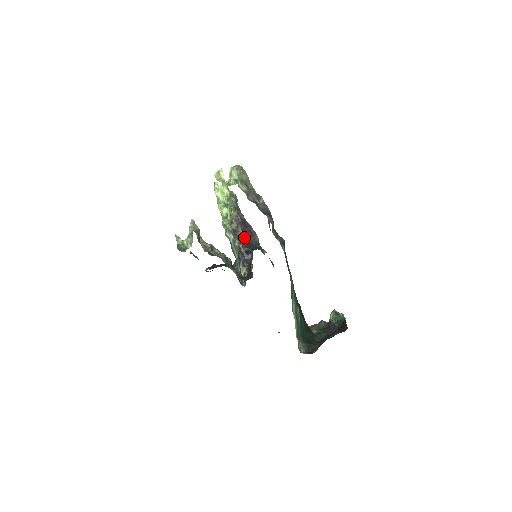
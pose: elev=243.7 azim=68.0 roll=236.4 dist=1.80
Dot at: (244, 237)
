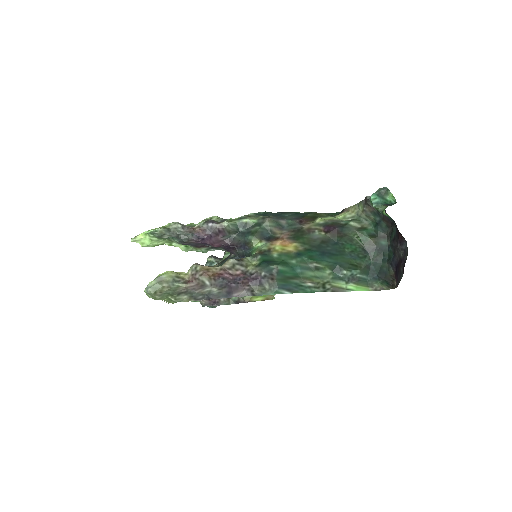
Dot at: (223, 247)
